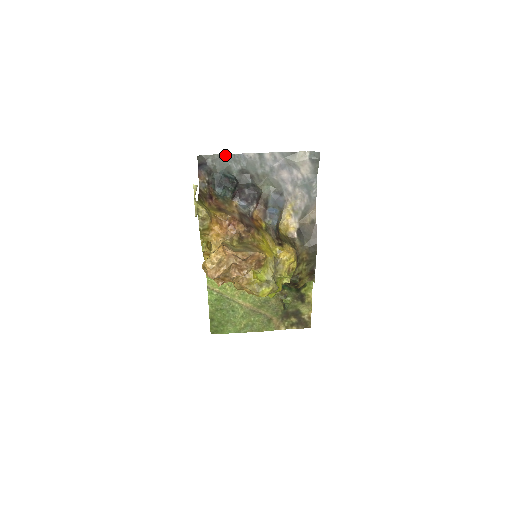
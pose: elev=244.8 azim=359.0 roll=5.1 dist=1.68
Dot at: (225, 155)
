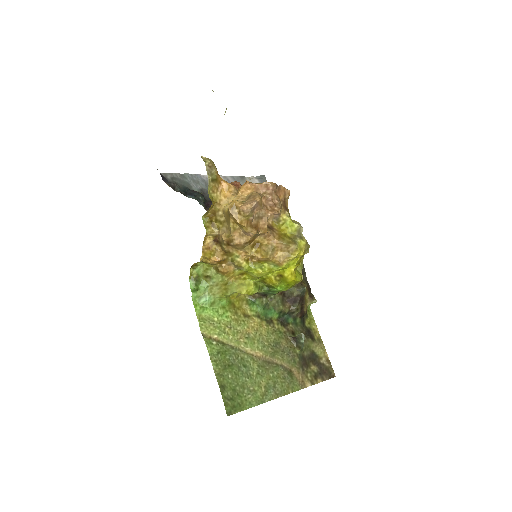
Dot at: (183, 175)
